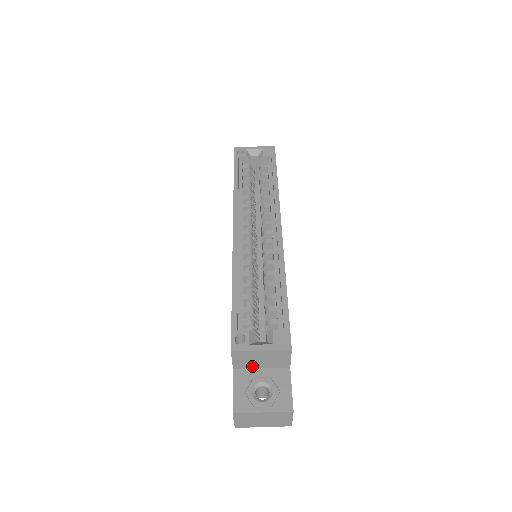
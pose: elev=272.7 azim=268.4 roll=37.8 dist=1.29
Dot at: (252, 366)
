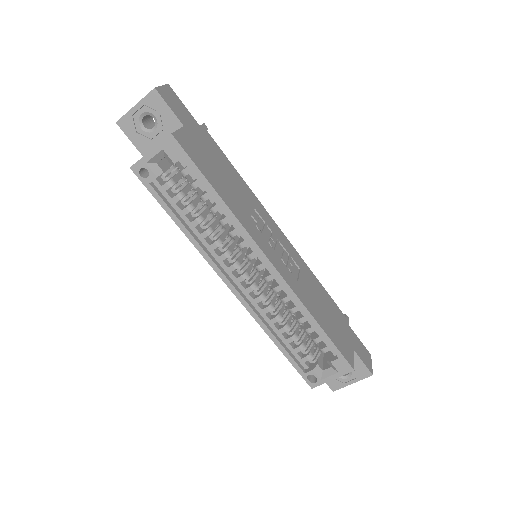
Dot at: occluded
